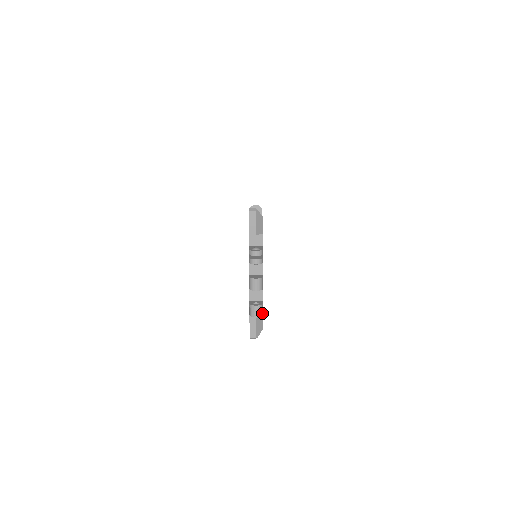
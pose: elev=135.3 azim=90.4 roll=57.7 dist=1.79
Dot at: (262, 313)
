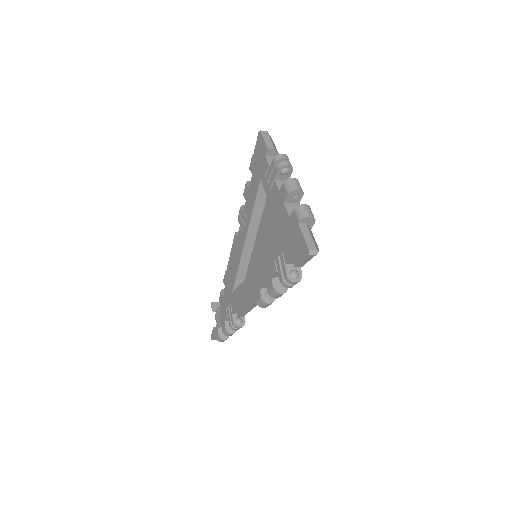
Dot at: (313, 218)
